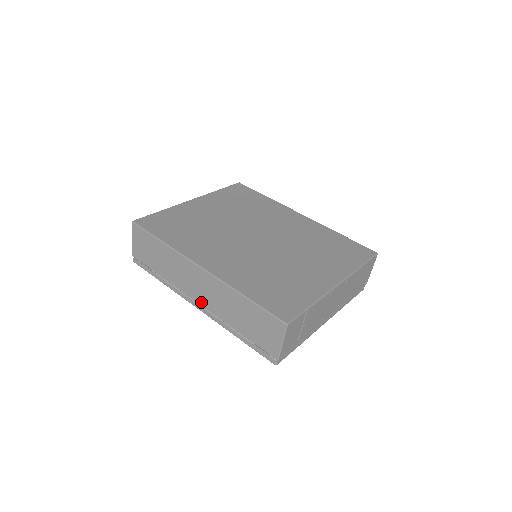
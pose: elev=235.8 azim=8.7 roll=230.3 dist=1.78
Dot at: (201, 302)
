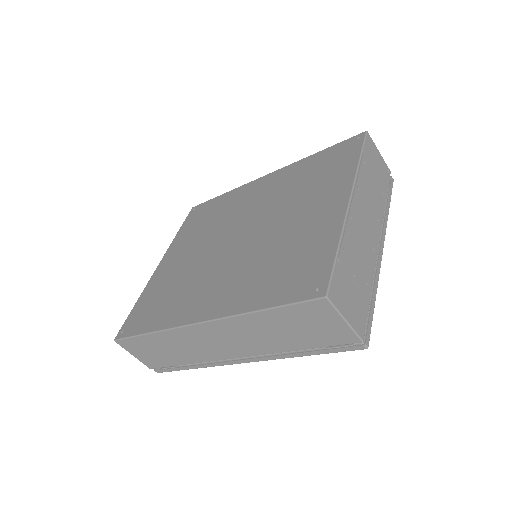
Dot at: (238, 355)
